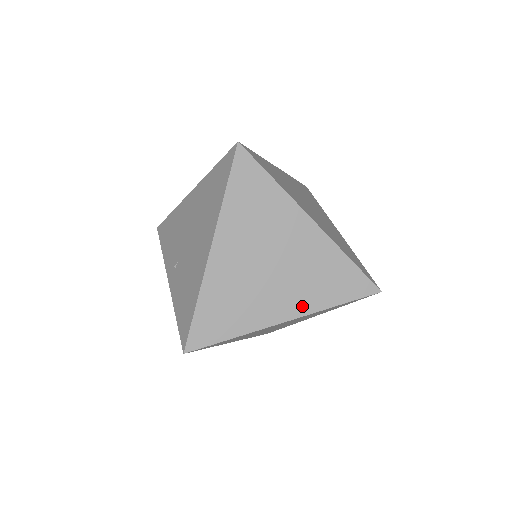
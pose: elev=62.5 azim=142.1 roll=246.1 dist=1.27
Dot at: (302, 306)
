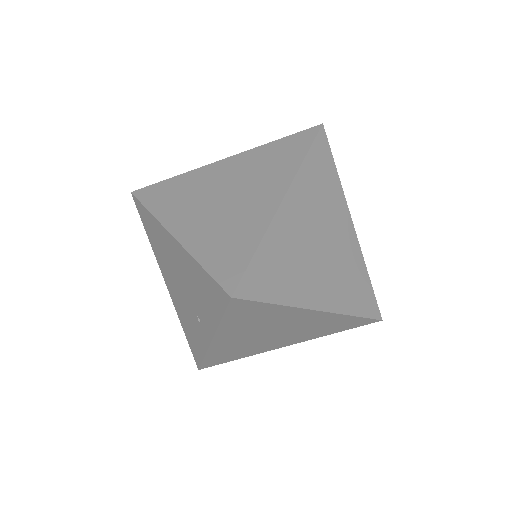
Dot at: (281, 182)
